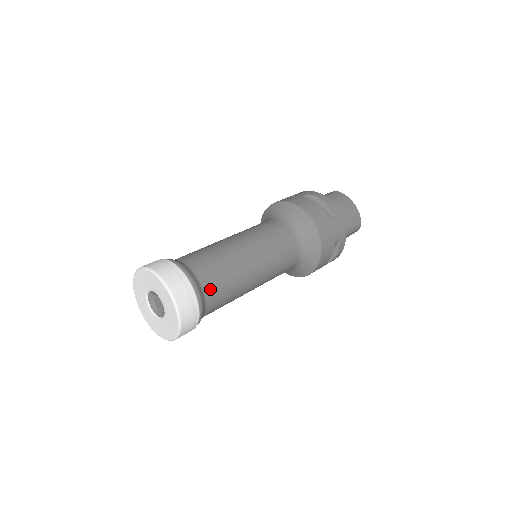
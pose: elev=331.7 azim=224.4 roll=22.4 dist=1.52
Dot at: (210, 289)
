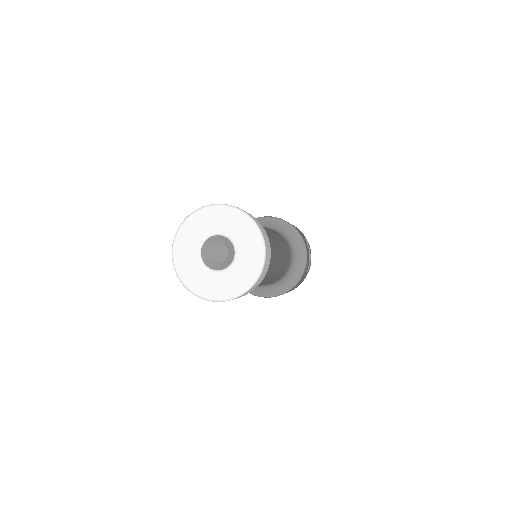
Dot at: occluded
